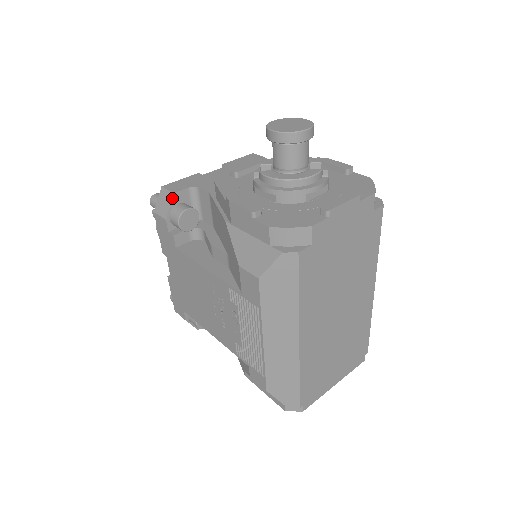
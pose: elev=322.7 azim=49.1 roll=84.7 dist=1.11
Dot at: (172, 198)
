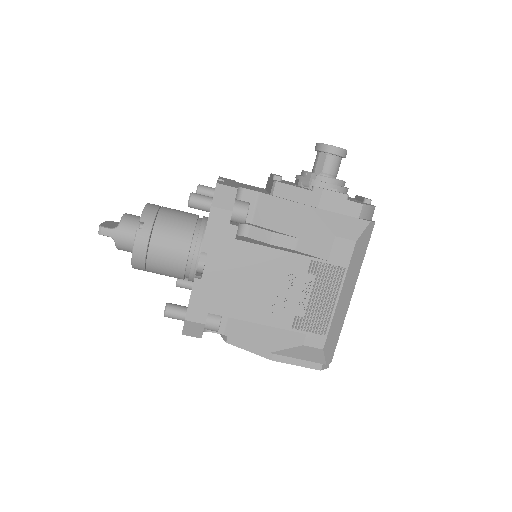
Dot at: (236, 192)
